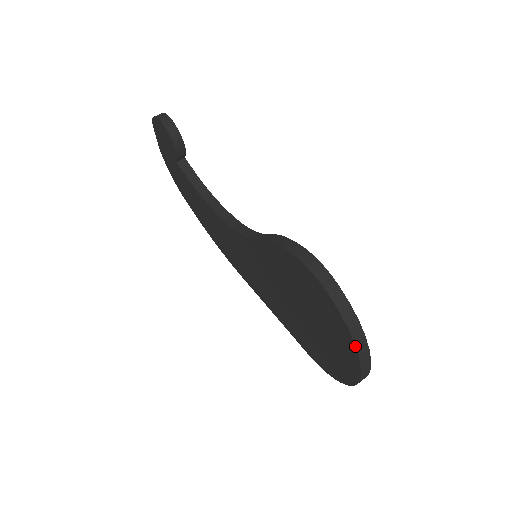
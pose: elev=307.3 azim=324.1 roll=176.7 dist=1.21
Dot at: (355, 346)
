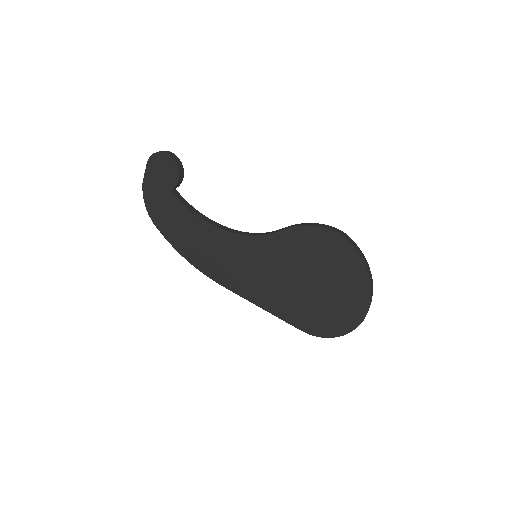
Dot at: (370, 283)
